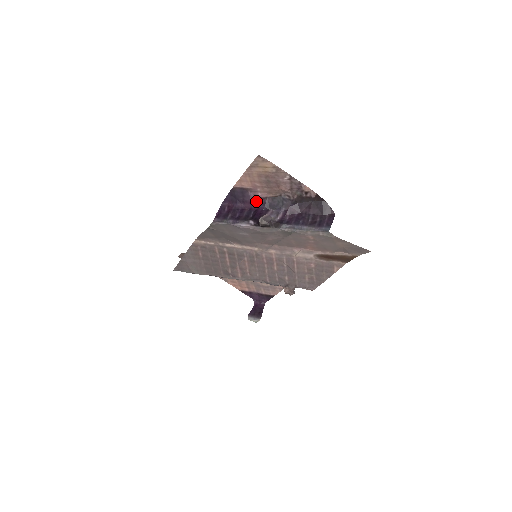
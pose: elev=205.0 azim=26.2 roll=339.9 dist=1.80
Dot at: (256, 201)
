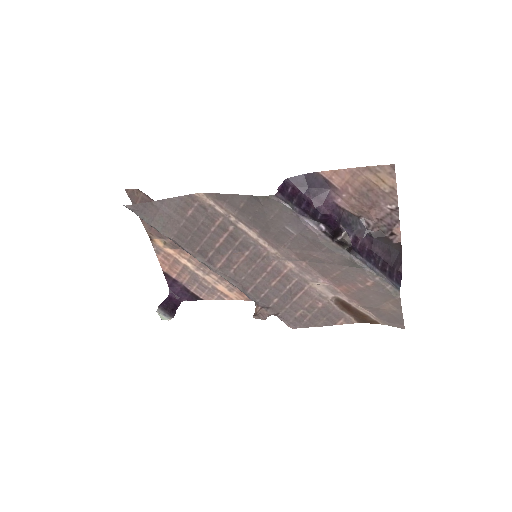
Dot at: (330, 205)
